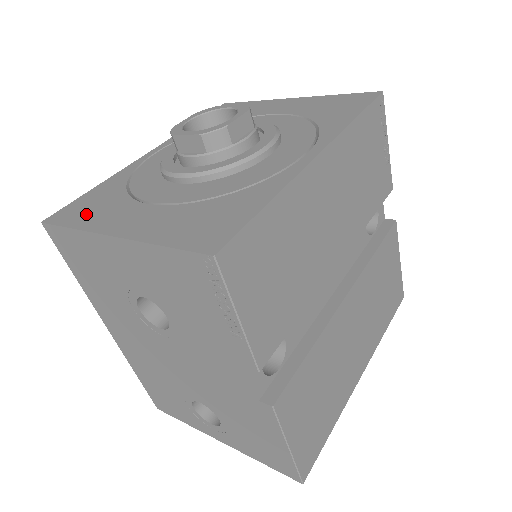
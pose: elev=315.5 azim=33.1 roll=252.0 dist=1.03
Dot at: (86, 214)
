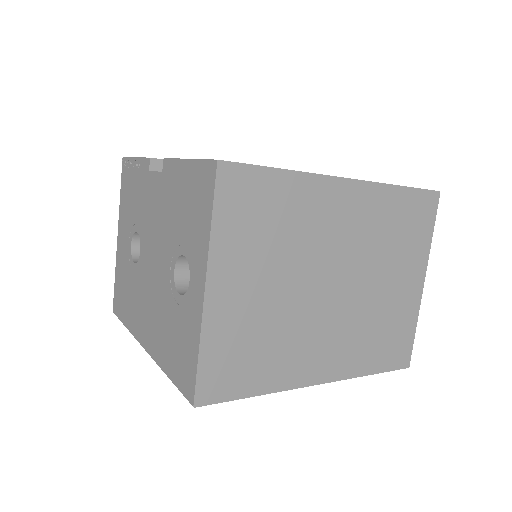
Dot at: occluded
